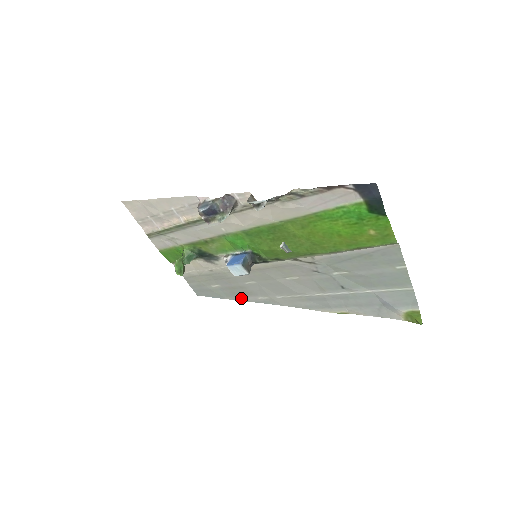
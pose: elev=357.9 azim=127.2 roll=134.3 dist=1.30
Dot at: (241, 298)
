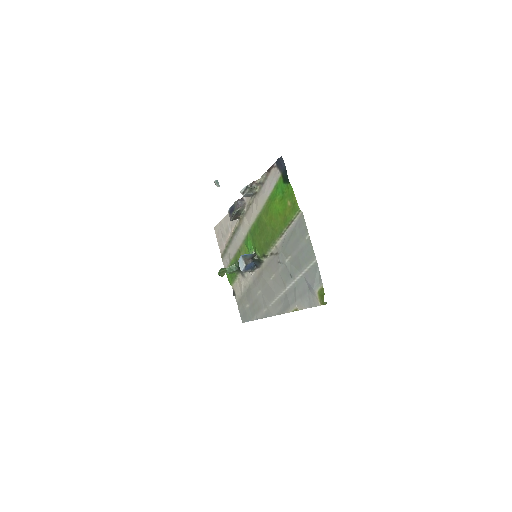
Dot at: (257, 316)
